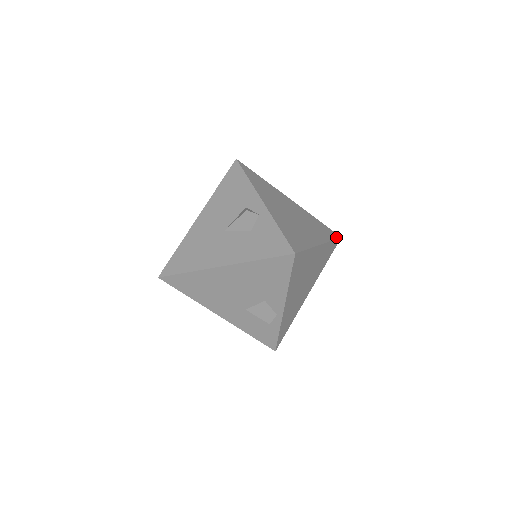
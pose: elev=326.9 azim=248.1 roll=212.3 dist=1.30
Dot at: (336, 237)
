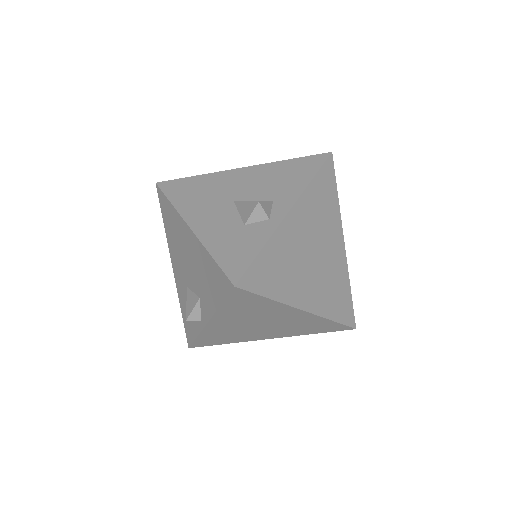
Dot at: (347, 323)
